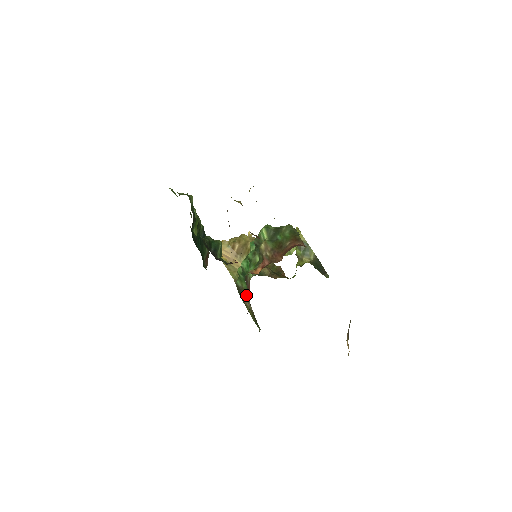
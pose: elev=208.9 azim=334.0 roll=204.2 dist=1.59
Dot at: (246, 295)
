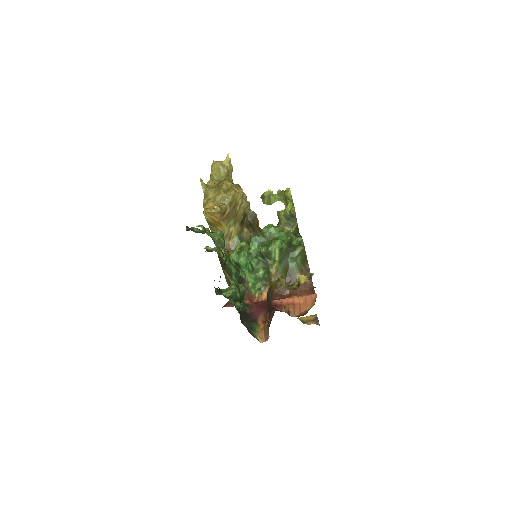
Dot at: (231, 274)
